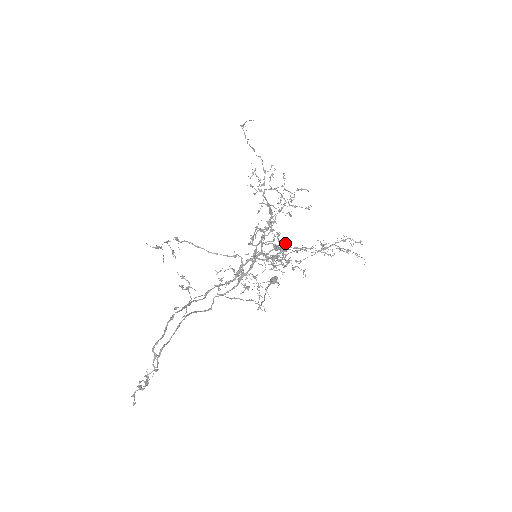
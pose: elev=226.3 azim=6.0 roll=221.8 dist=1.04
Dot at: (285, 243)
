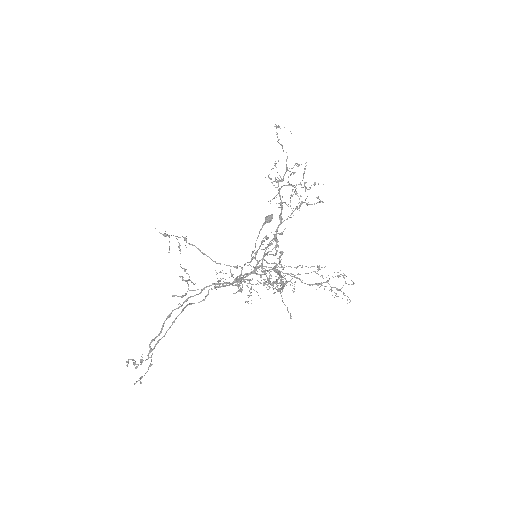
Dot at: occluded
